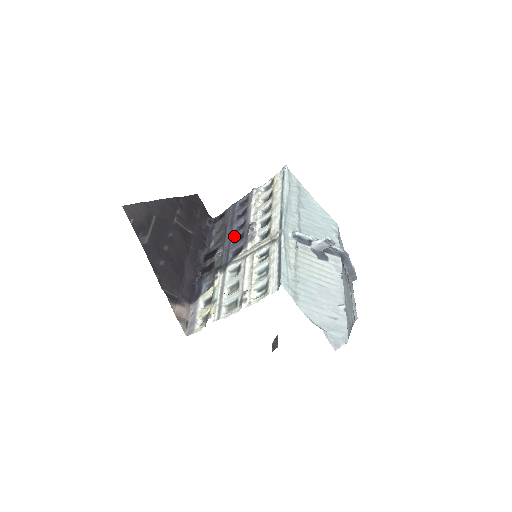
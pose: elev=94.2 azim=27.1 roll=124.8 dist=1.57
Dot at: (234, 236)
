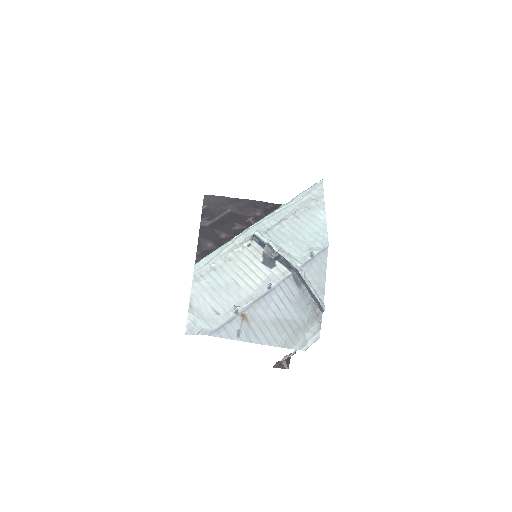
Dot at: occluded
